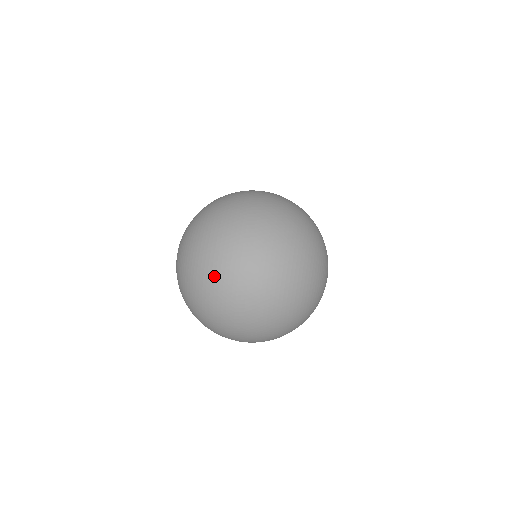
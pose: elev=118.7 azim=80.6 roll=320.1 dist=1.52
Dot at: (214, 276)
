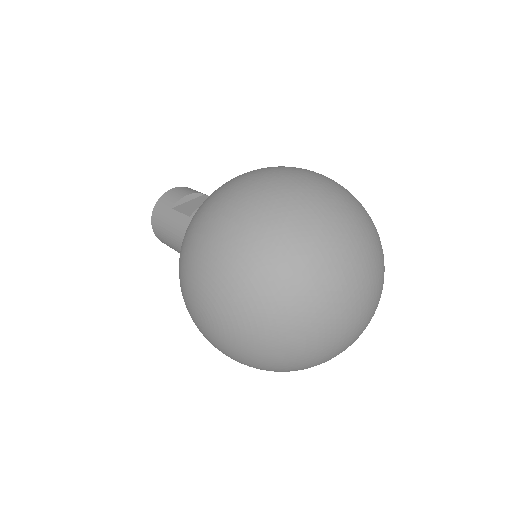
Dot at: (325, 305)
